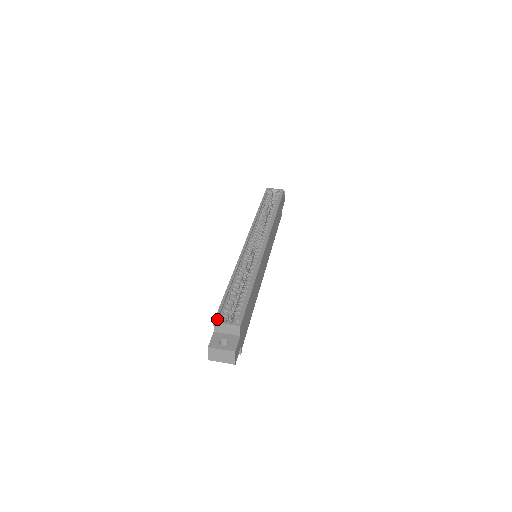
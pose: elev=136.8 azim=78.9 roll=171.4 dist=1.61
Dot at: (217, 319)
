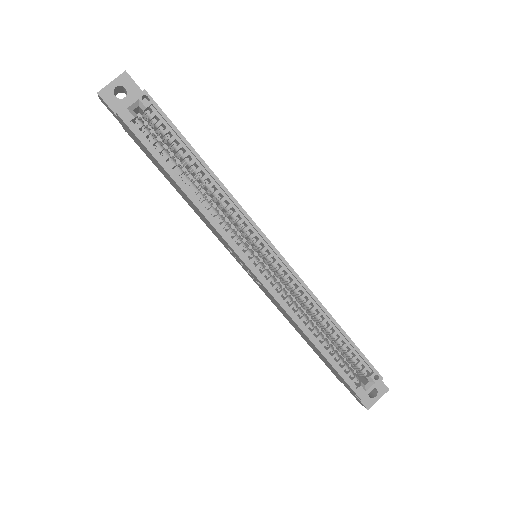
Dot at: (361, 395)
